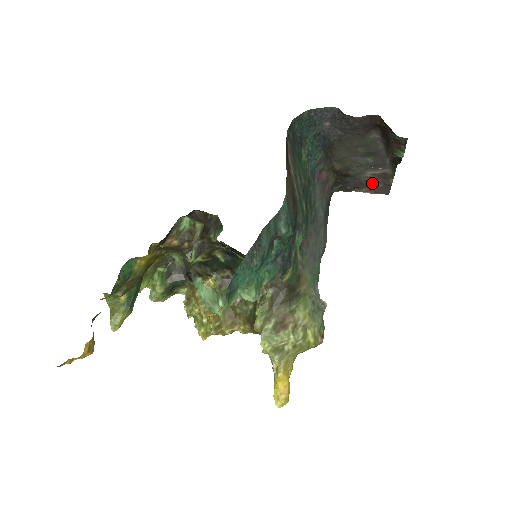
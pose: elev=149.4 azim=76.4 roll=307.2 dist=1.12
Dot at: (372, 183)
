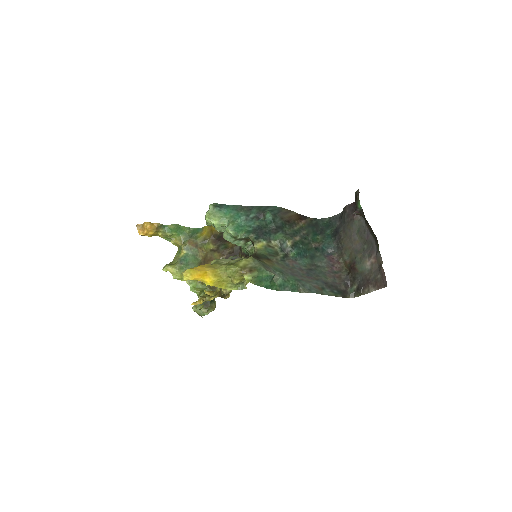
Dot at: (374, 277)
